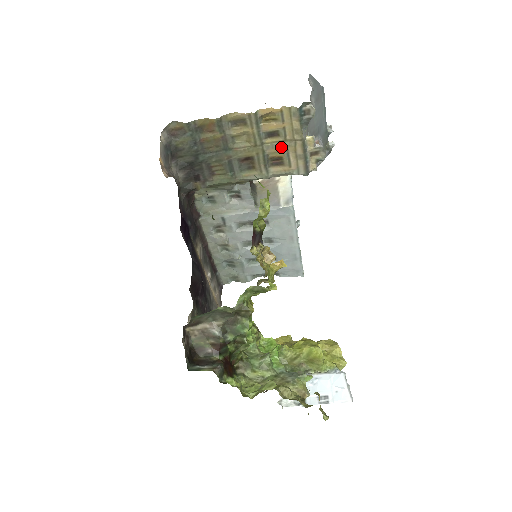
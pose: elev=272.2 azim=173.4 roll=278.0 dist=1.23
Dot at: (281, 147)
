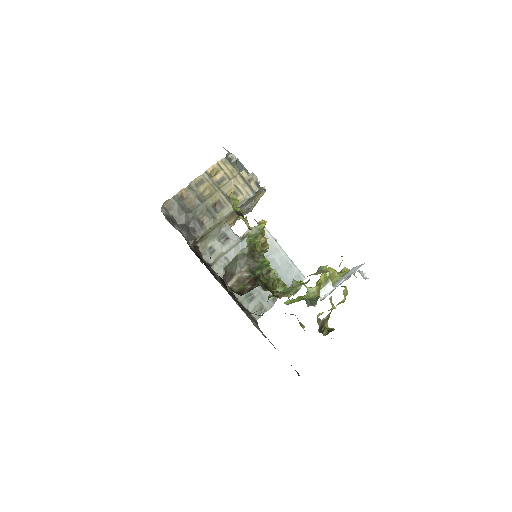
Dot at: (230, 185)
